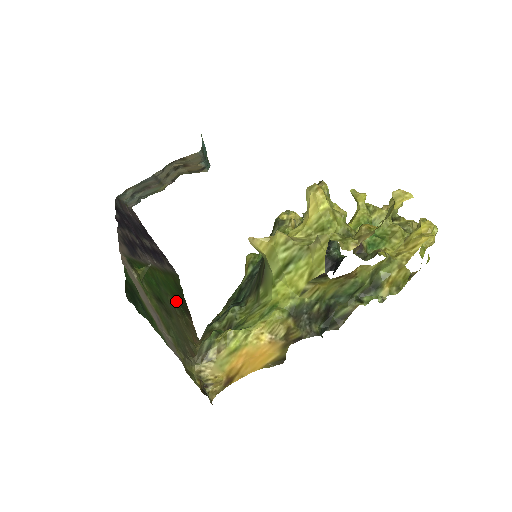
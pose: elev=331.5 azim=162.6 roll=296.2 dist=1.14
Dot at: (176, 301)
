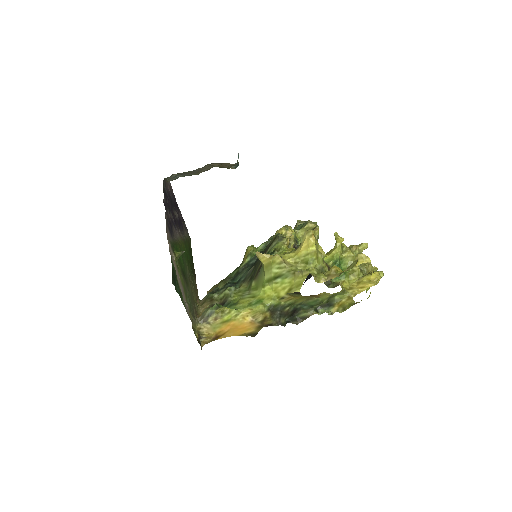
Dot at: (190, 268)
